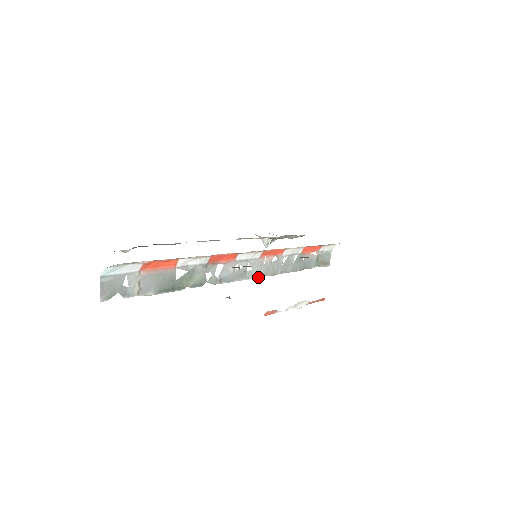
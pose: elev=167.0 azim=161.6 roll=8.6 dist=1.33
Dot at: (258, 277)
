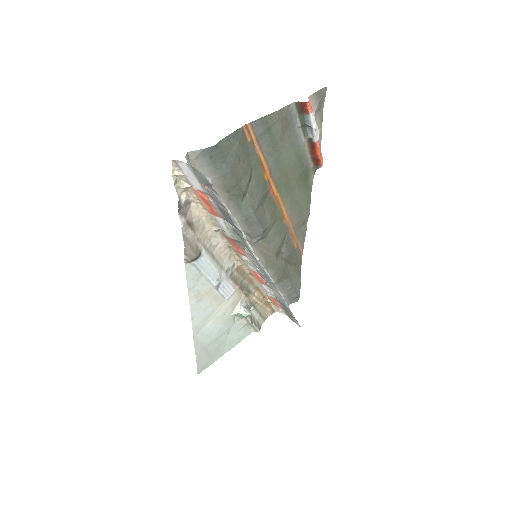
Dot at: (275, 285)
